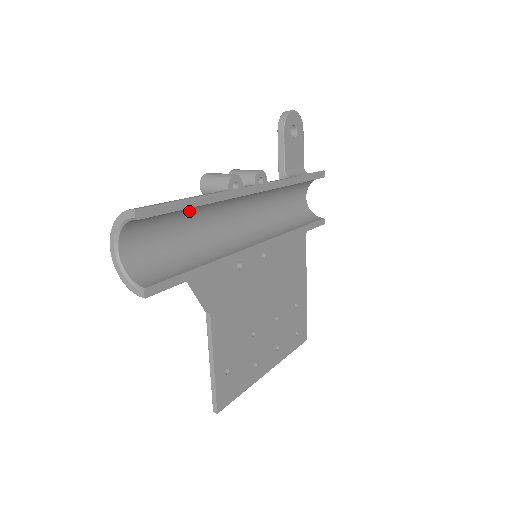
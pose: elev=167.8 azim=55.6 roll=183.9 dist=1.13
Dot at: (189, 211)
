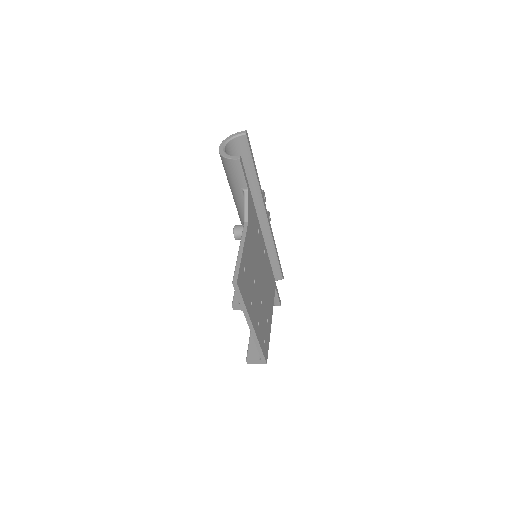
Dot at: occluded
